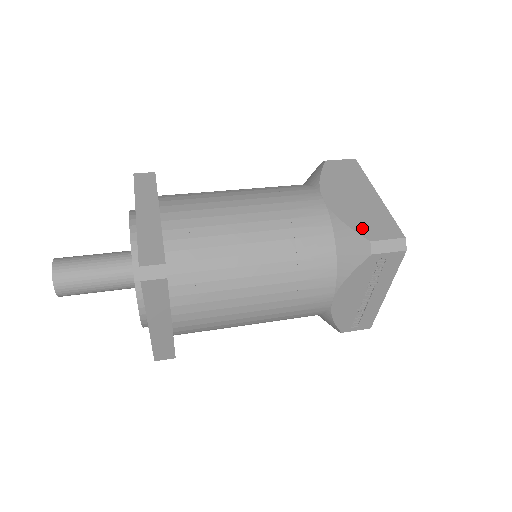
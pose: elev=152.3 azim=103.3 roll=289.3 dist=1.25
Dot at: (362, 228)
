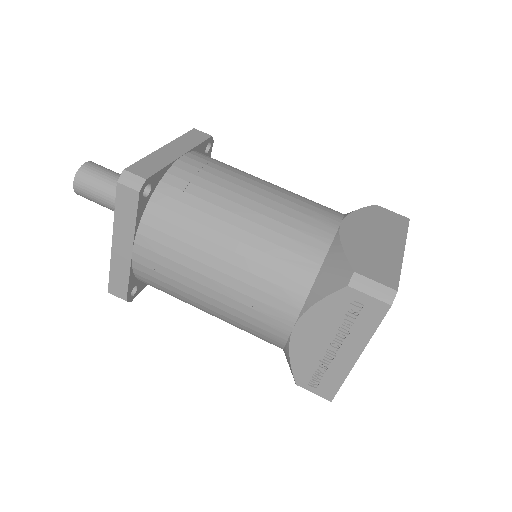
Dot at: (357, 259)
